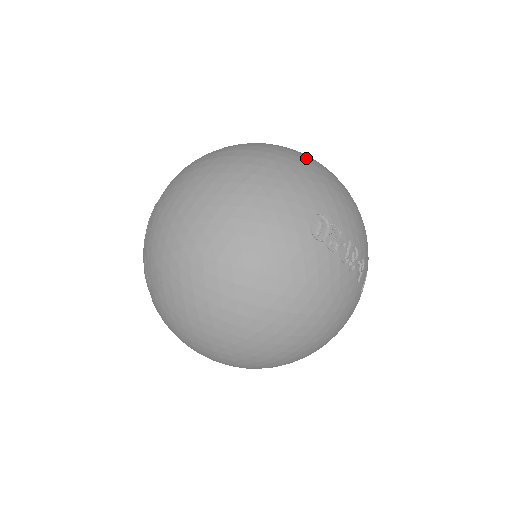
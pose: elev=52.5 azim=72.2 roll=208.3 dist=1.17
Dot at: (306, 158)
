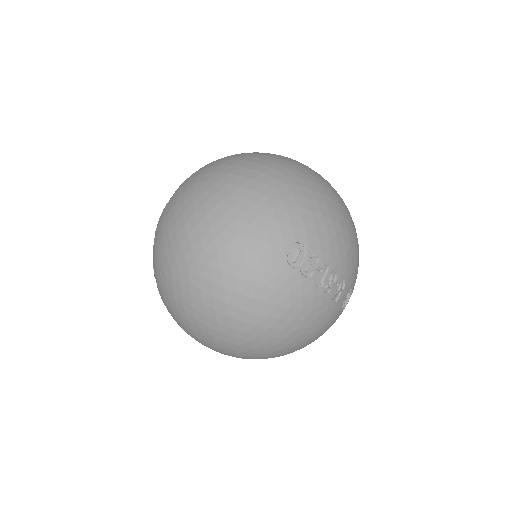
Dot at: (301, 178)
